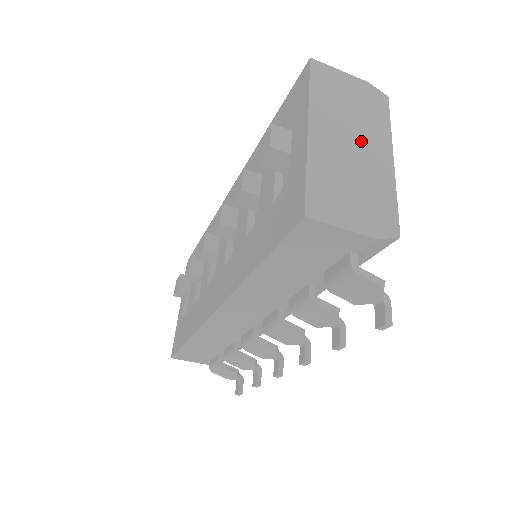
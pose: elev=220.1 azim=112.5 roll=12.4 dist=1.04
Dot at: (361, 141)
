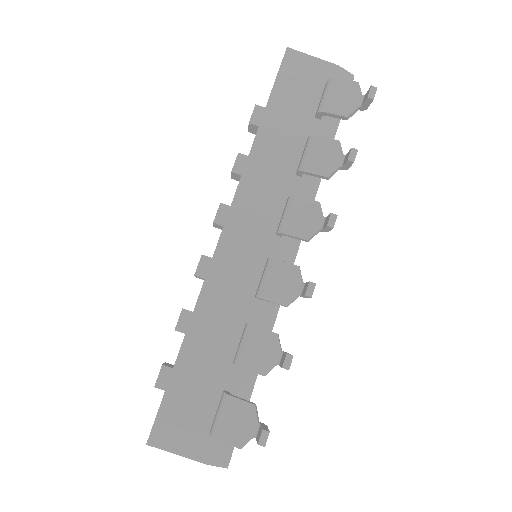
Dot at: occluded
